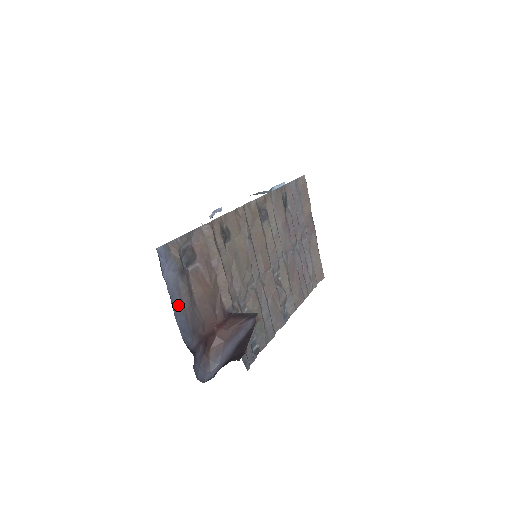
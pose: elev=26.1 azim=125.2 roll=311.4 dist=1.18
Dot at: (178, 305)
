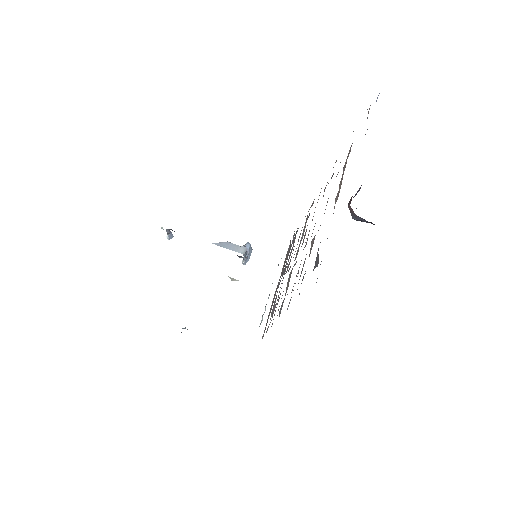
Dot at: occluded
